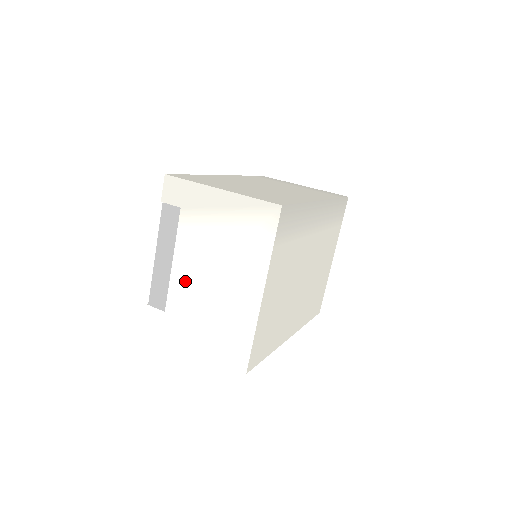
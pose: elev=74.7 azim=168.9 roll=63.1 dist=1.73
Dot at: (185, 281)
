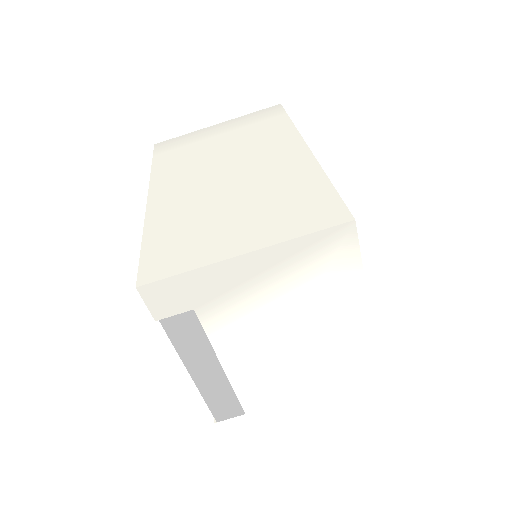
Dot at: (255, 374)
